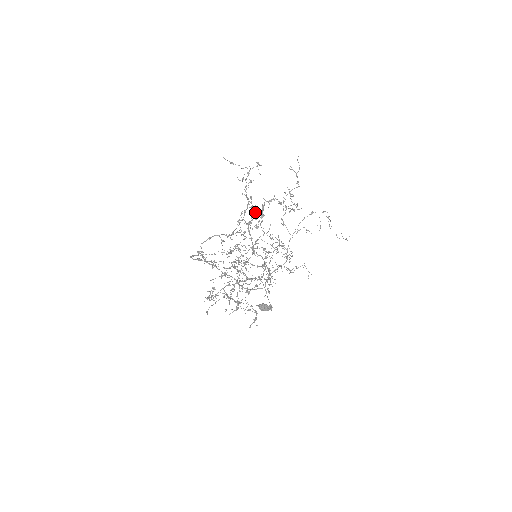
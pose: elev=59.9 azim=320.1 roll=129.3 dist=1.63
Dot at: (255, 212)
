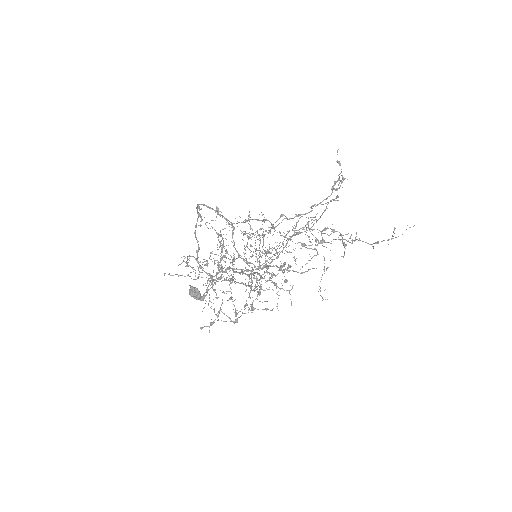
Dot at: occluded
